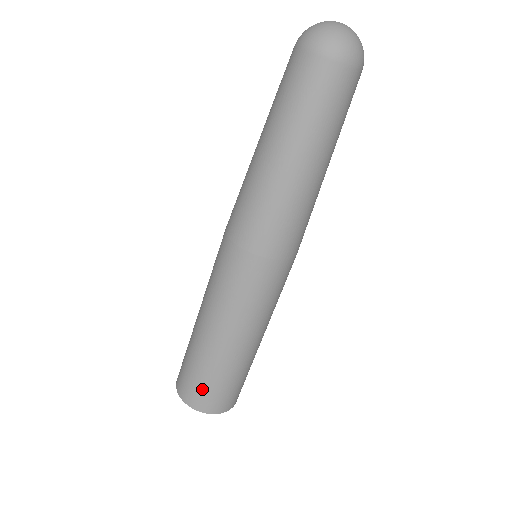
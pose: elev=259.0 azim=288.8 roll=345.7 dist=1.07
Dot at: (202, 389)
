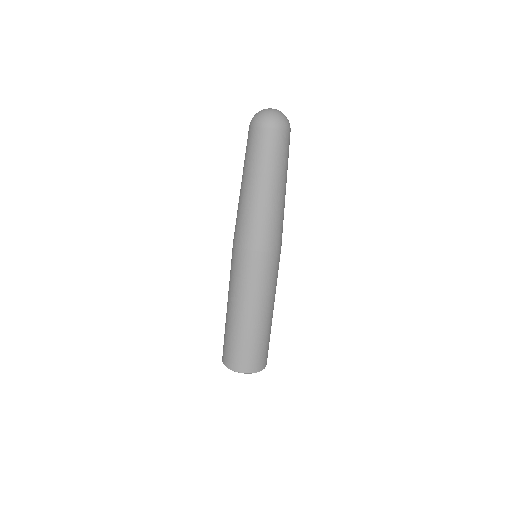
Dot at: (241, 355)
